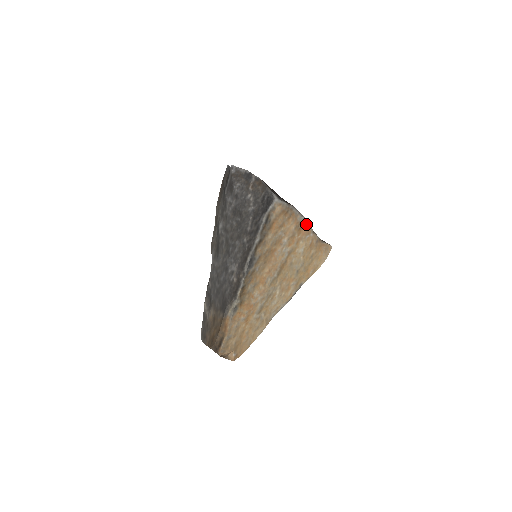
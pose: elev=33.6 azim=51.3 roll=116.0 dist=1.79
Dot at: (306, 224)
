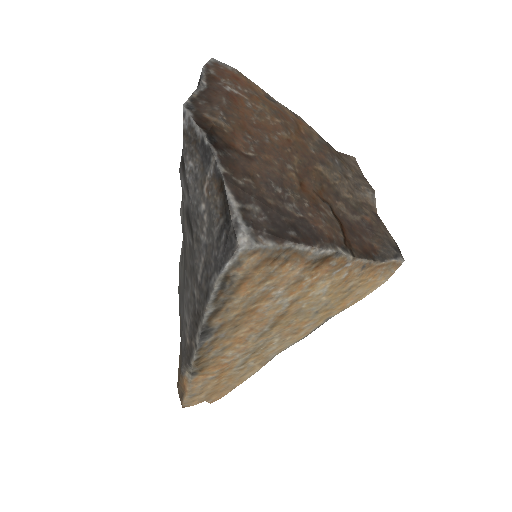
Dot at: (332, 257)
